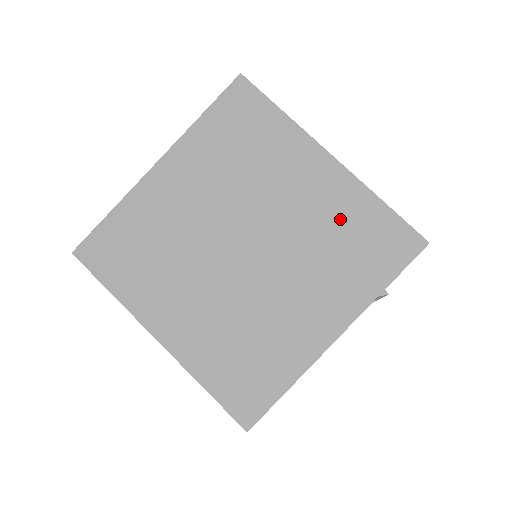
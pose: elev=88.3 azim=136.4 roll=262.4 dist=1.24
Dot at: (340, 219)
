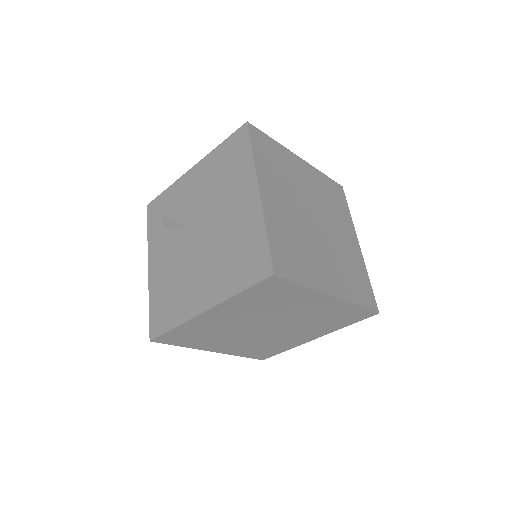
Dot at: (330, 314)
